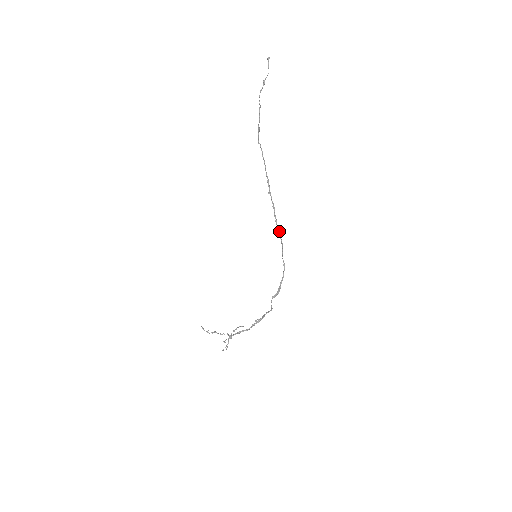
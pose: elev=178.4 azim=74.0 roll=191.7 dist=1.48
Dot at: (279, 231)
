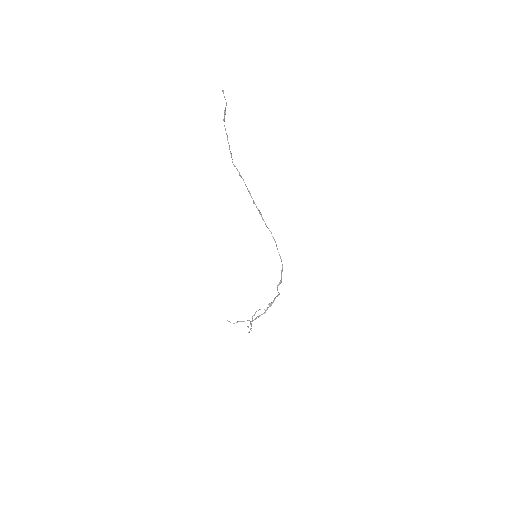
Dot at: (270, 231)
